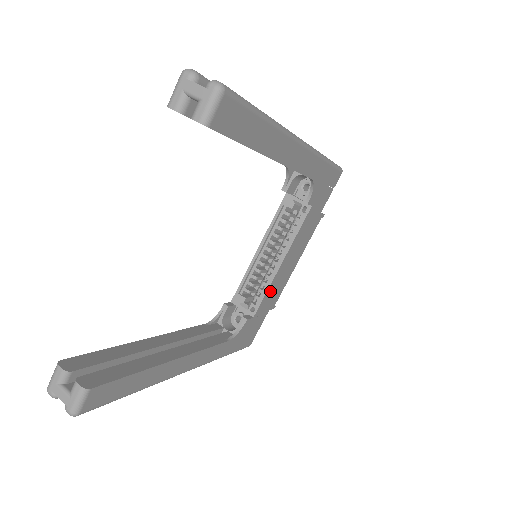
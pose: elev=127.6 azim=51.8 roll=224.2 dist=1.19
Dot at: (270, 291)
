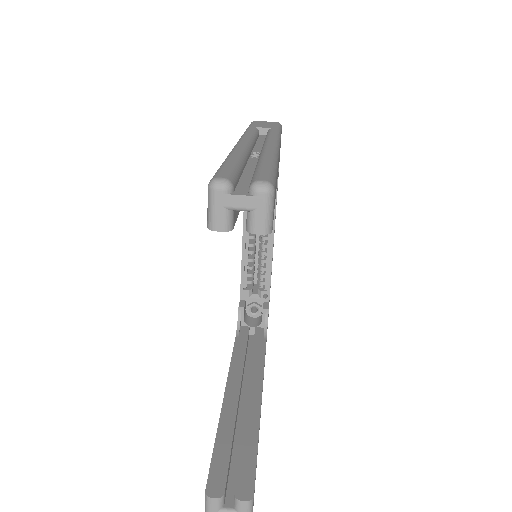
Dot at: occluded
